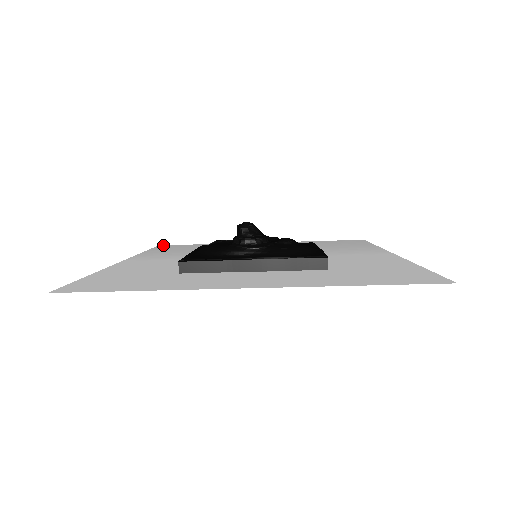
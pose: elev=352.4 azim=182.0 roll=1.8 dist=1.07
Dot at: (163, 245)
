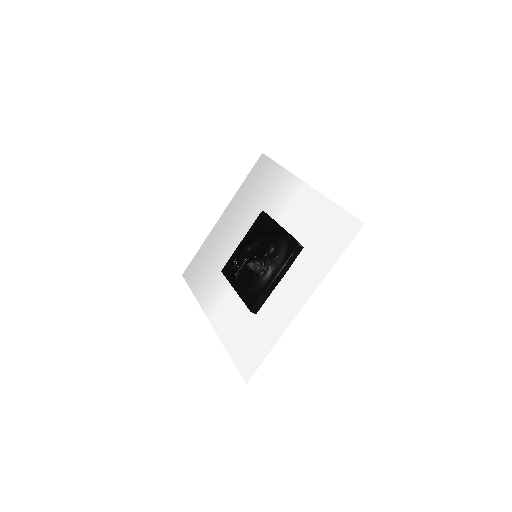
Dot at: (184, 273)
